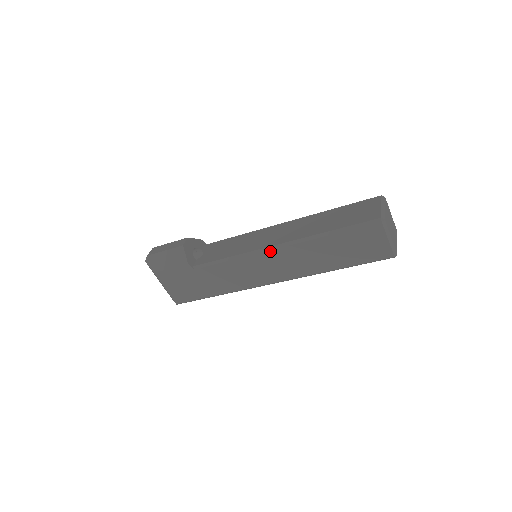
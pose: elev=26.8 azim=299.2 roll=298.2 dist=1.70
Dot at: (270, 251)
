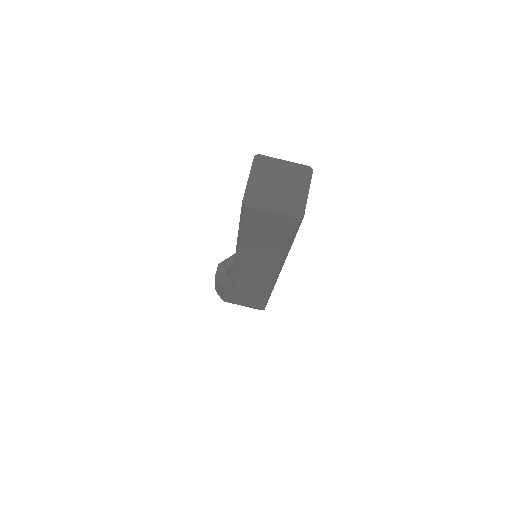
Dot at: (238, 262)
